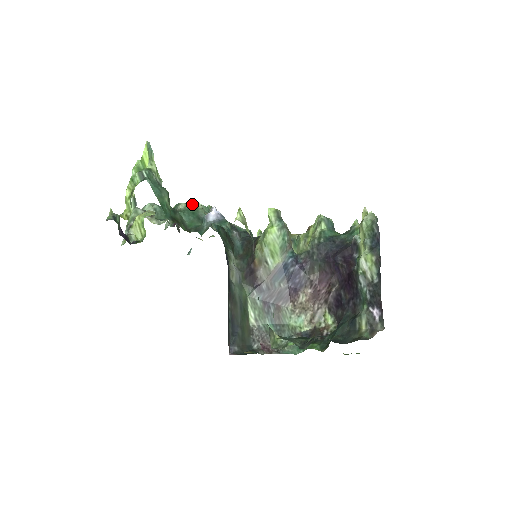
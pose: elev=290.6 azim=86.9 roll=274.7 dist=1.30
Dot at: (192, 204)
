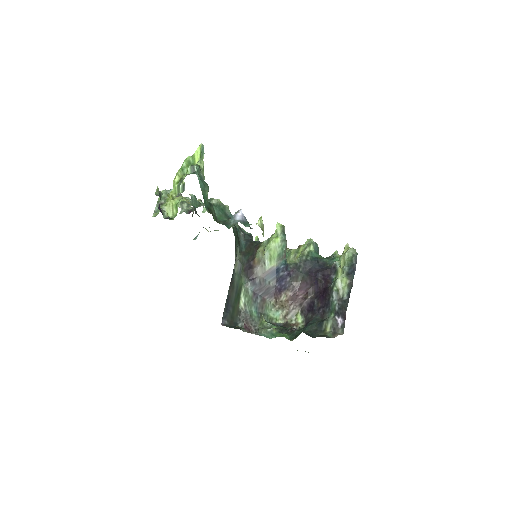
Dot at: occluded
